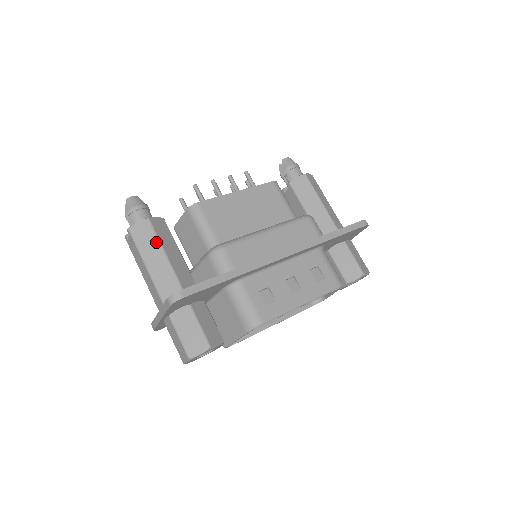
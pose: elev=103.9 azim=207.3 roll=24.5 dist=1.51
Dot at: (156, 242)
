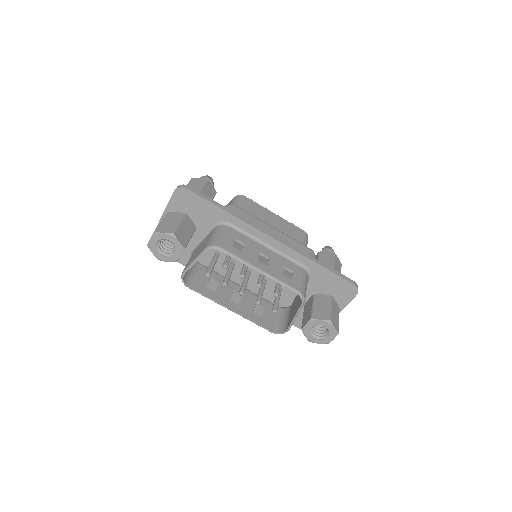
Dot at: (200, 187)
